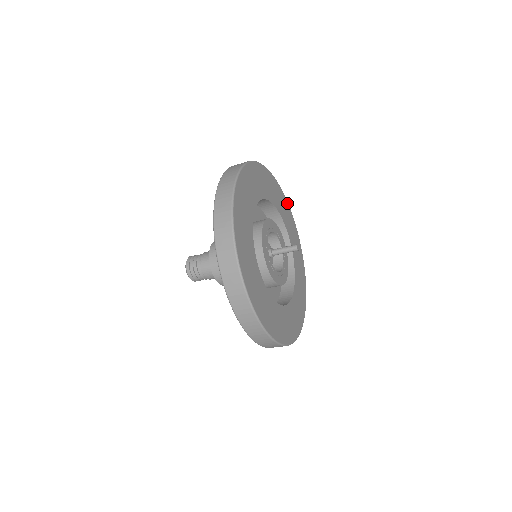
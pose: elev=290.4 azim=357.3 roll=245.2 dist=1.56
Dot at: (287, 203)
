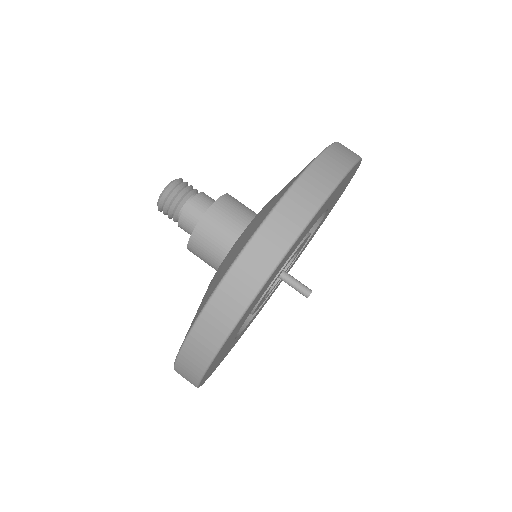
Dot at: (342, 193)
